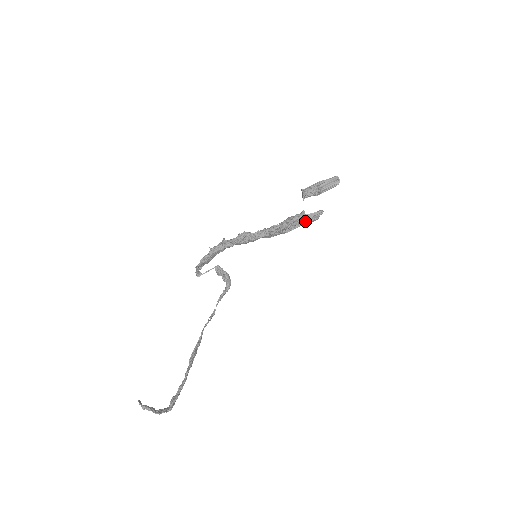
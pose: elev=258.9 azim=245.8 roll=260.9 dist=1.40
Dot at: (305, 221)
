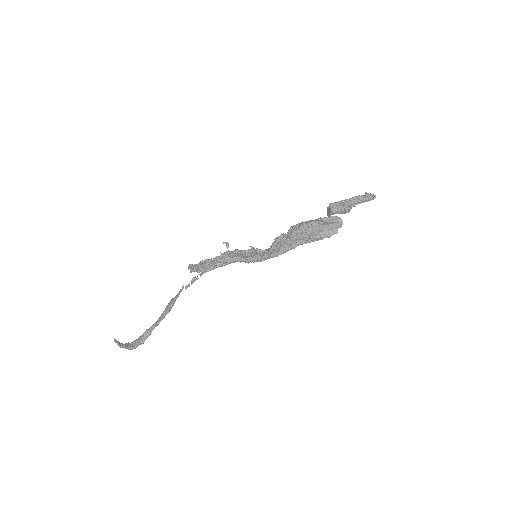
Dot at: (320, 233)
